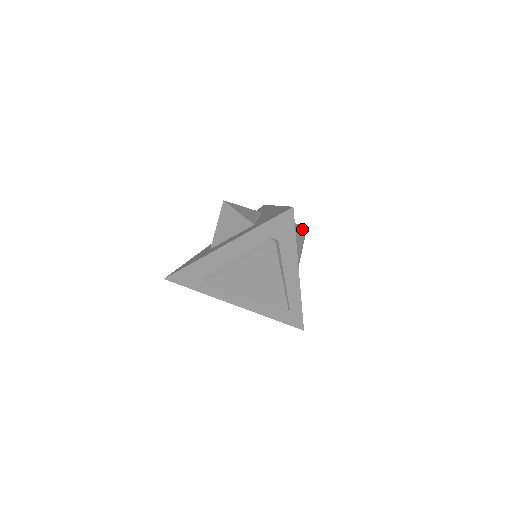
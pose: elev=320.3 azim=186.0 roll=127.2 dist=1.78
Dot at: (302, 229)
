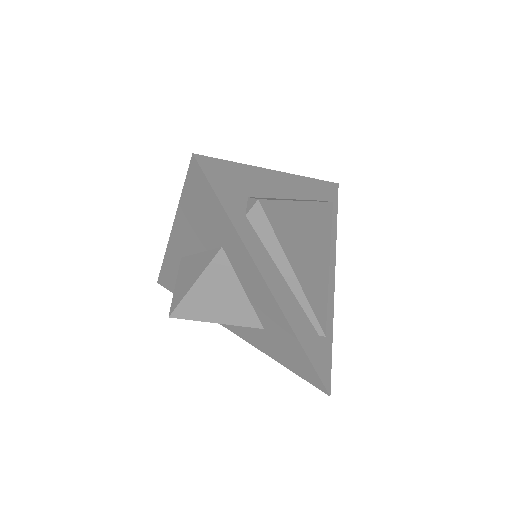
Dot at: occluded
